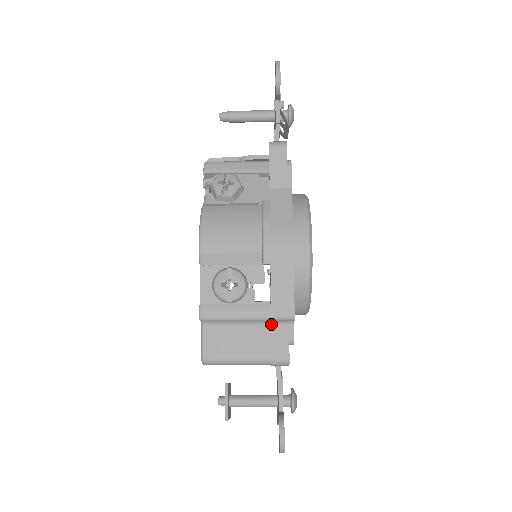
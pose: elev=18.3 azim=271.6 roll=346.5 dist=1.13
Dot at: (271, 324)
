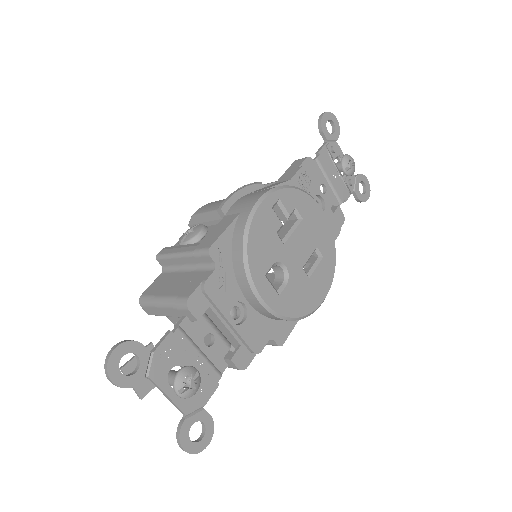
Dot at: (200, 270)
